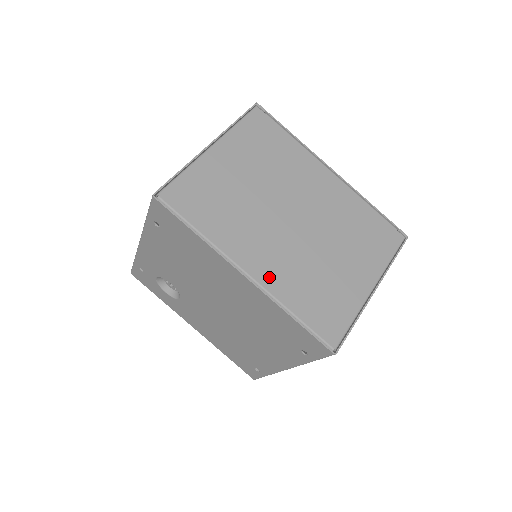
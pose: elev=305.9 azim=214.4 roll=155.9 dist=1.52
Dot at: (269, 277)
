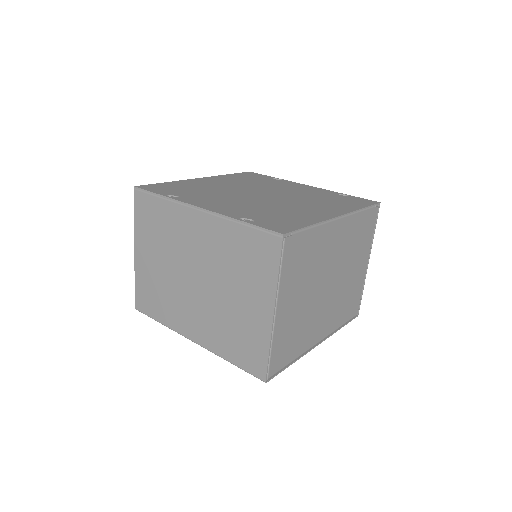
Dot at: (328, 329)
